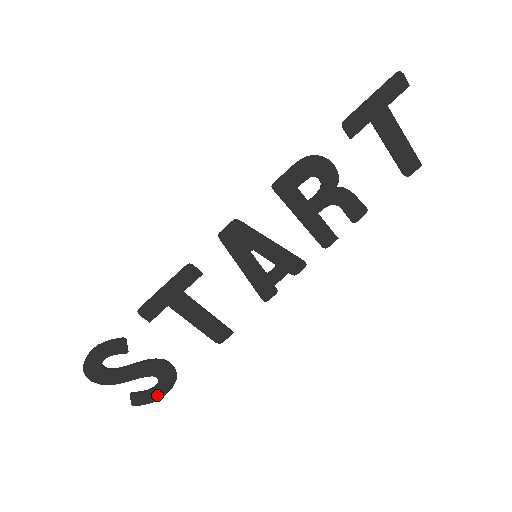
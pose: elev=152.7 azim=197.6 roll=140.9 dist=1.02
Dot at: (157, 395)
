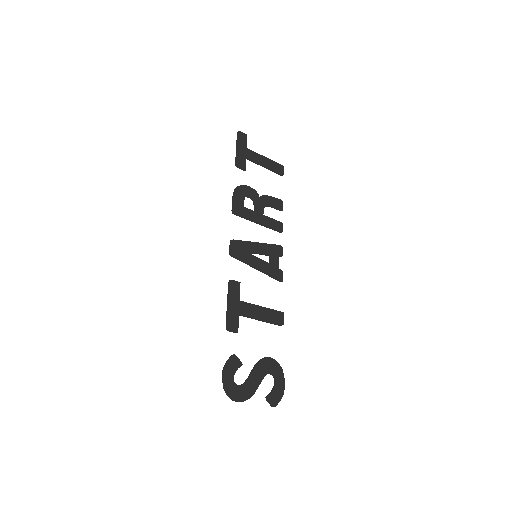
Dot at: (281, 388)
